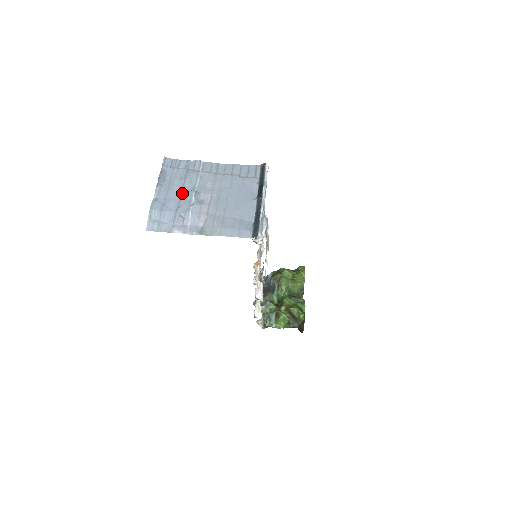
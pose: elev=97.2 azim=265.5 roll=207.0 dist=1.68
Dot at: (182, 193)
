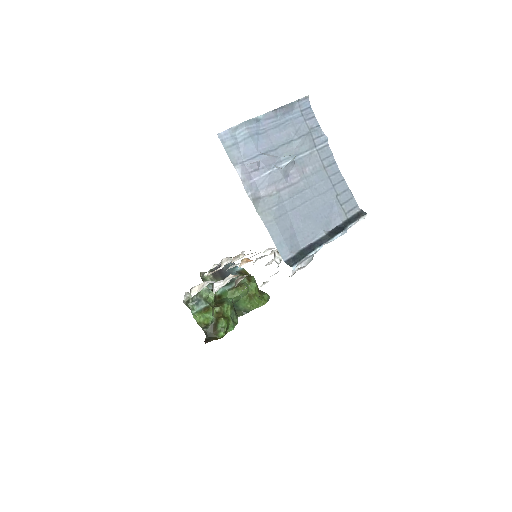
Dot at: (283, 146)
